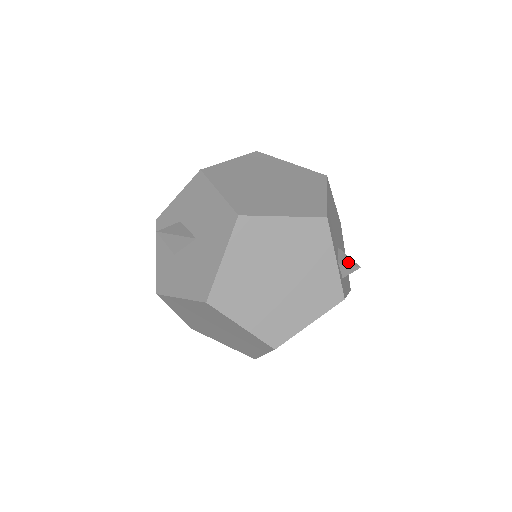
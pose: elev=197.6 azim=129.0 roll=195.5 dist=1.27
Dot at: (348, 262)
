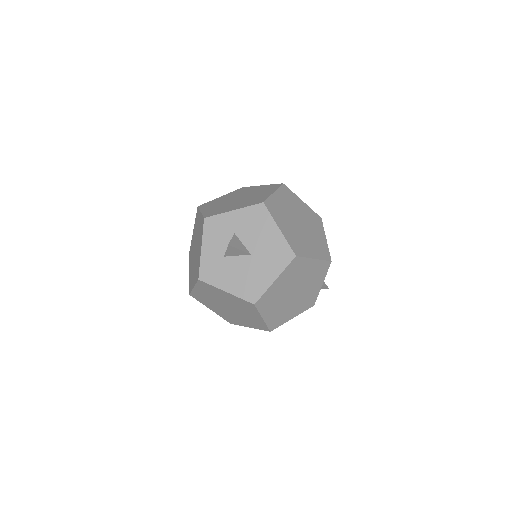
Dot at: (323, 283)
